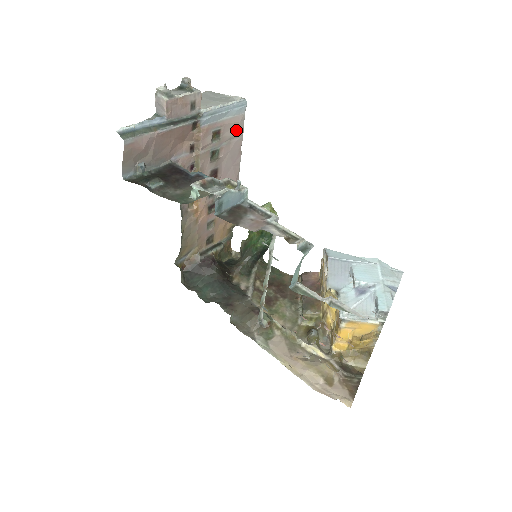
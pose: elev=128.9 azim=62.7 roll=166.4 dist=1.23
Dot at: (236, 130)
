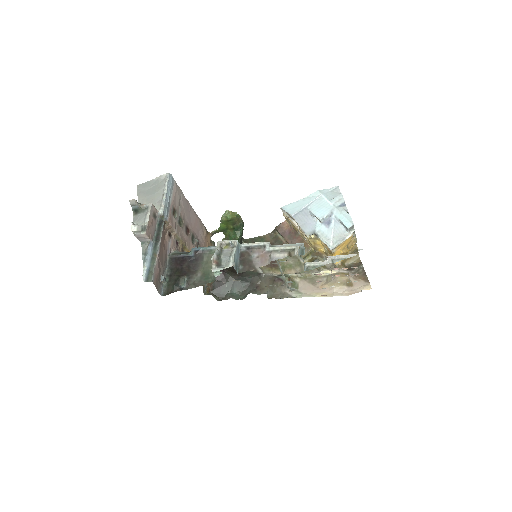
Dot at: (178, 195)
